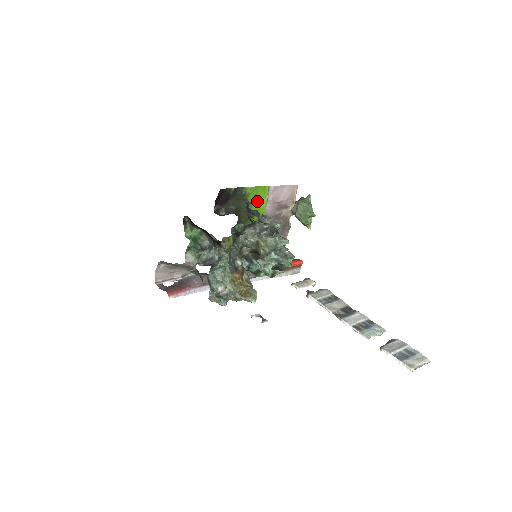
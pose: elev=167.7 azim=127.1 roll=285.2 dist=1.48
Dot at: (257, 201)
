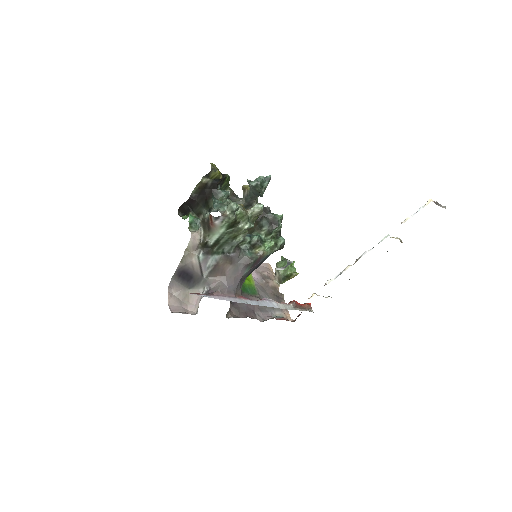
Dot at: occluded
